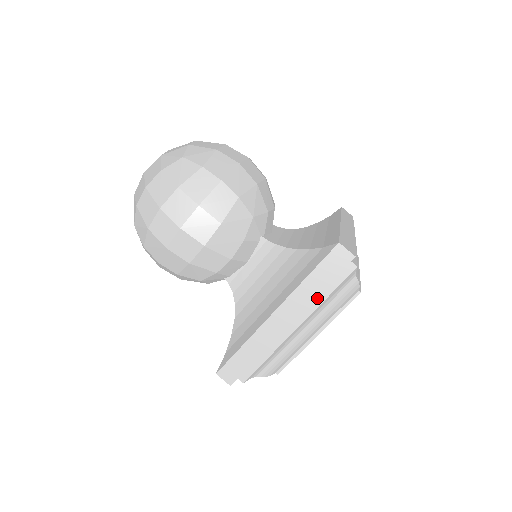
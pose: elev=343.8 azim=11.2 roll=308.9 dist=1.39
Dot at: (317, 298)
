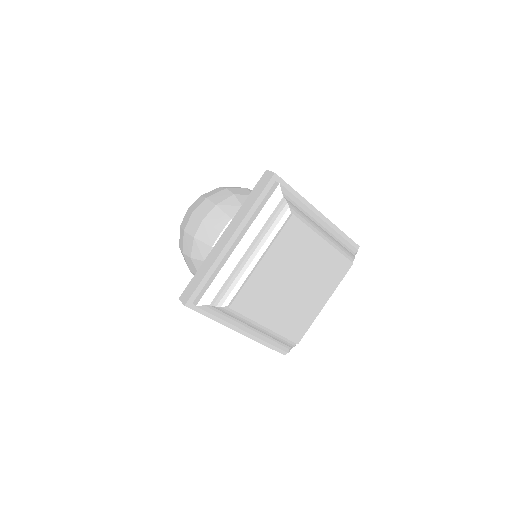
Dot at: (253, 216)
